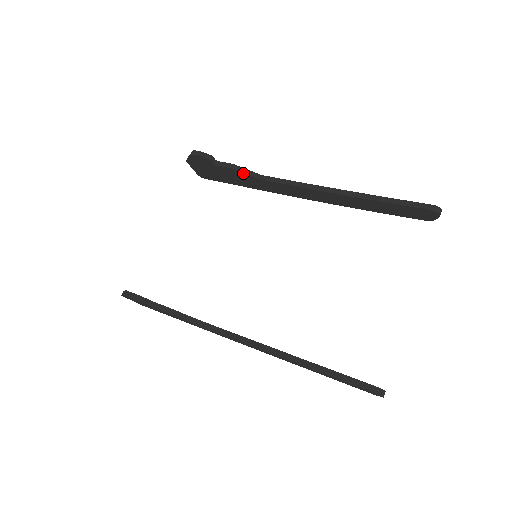
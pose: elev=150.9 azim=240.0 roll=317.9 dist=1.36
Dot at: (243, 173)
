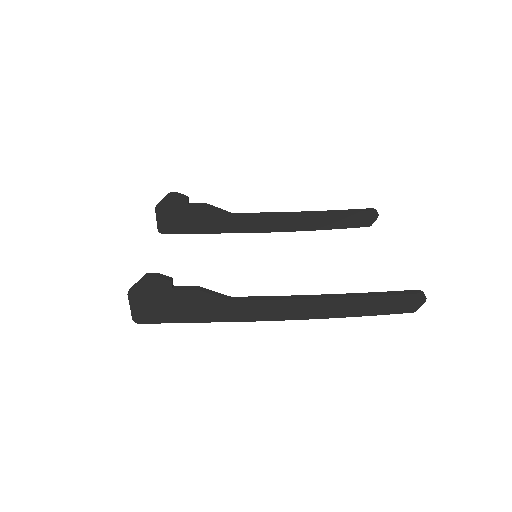
Dot at: (217, 210)
